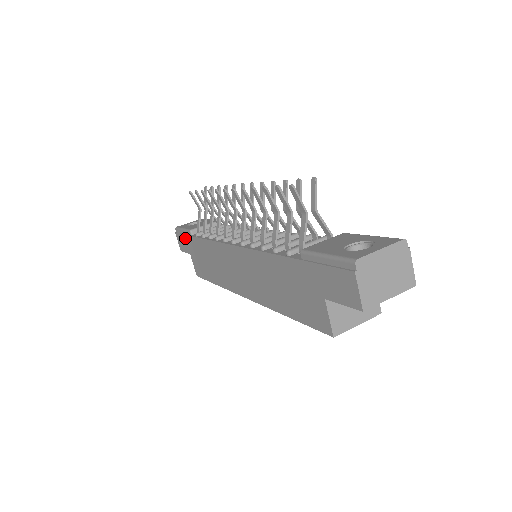
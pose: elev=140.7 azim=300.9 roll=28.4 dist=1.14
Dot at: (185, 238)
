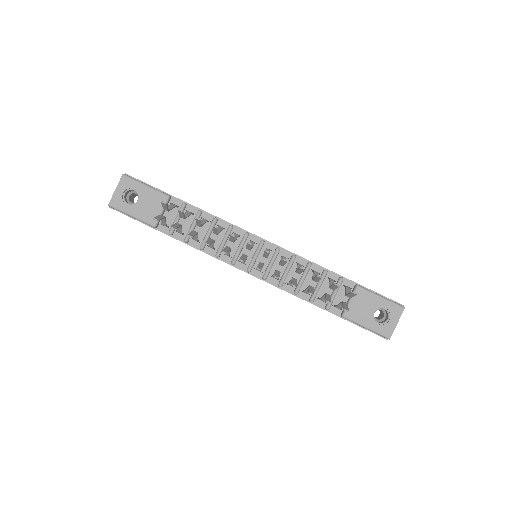
Dot at: occluded
